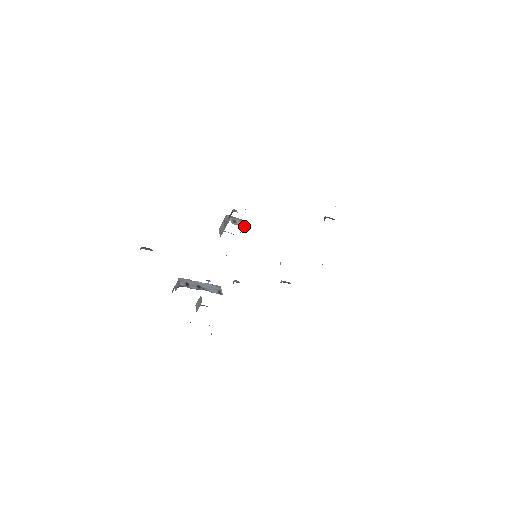
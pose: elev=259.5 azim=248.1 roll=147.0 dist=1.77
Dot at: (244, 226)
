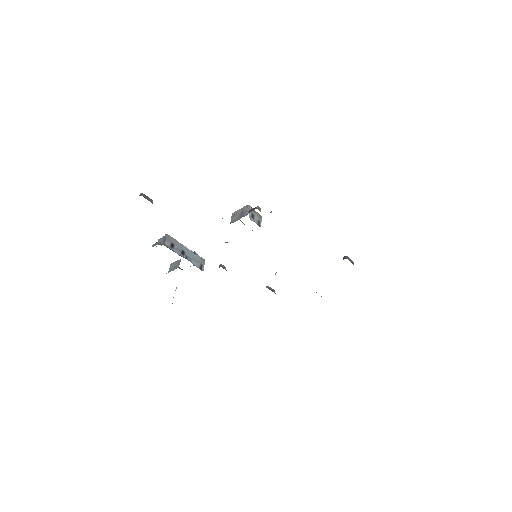
Dot at: (260, 226)
